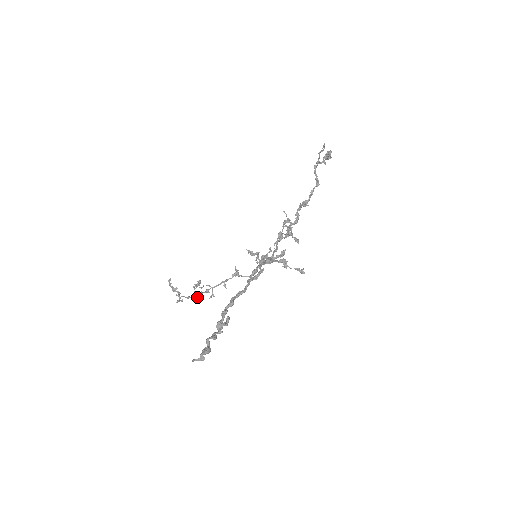
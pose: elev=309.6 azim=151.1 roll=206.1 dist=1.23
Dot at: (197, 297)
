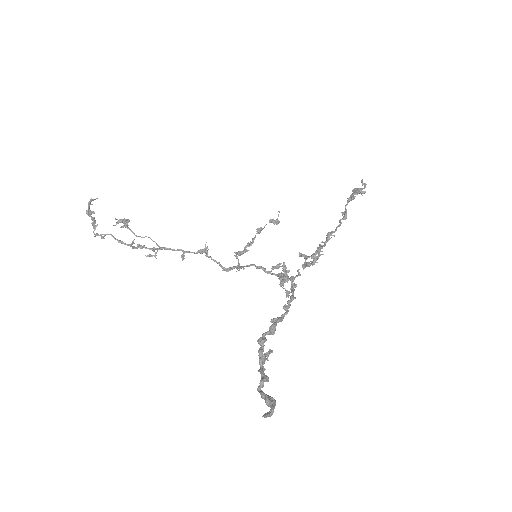
Dot at: (133, 248)
